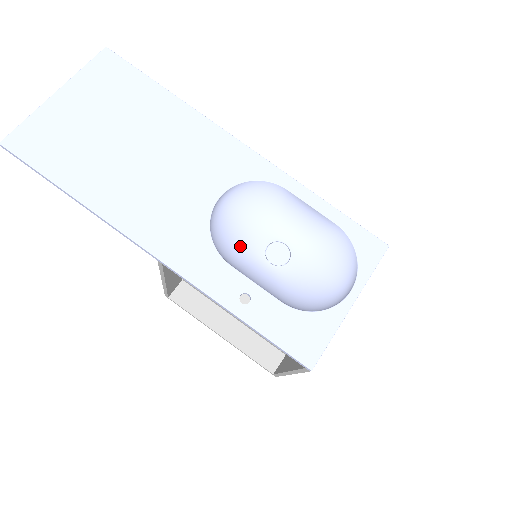
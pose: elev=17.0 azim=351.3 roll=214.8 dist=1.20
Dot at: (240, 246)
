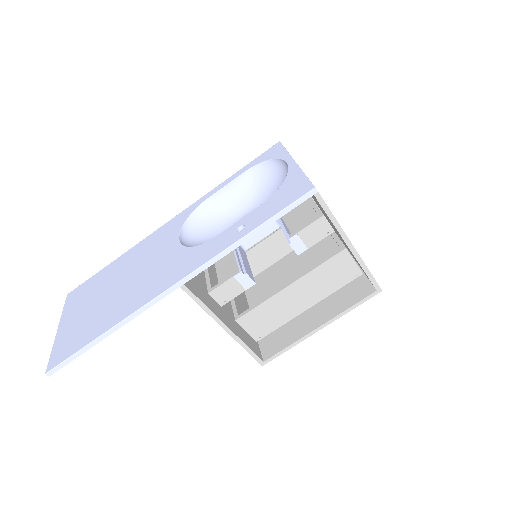
Dot at: occluded
